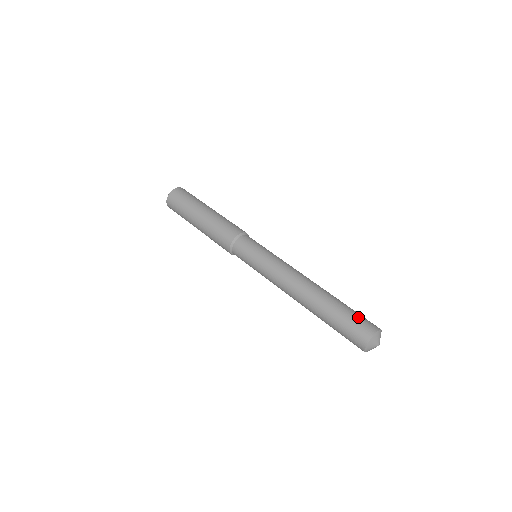
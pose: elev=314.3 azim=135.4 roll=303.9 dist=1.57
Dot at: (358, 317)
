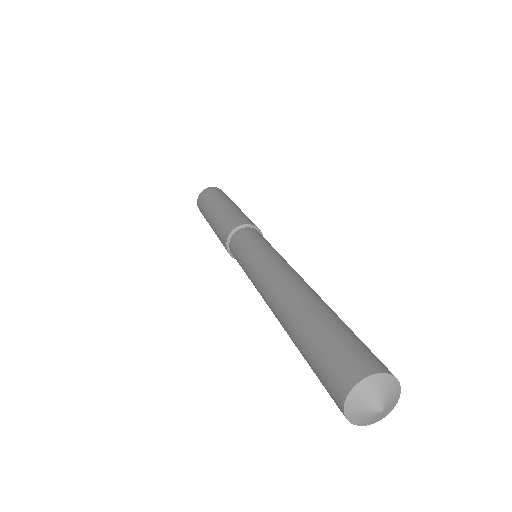
Dot at: (359, 342)
